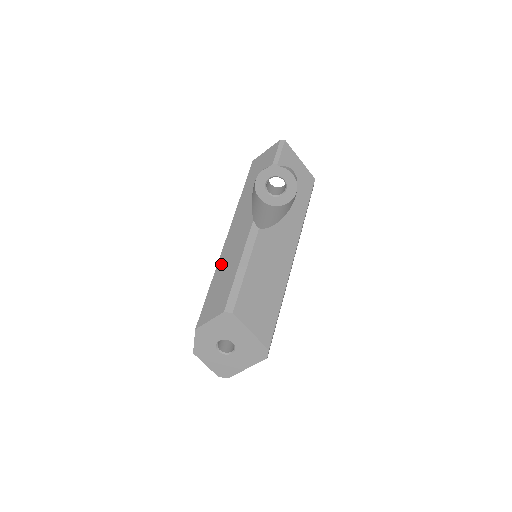
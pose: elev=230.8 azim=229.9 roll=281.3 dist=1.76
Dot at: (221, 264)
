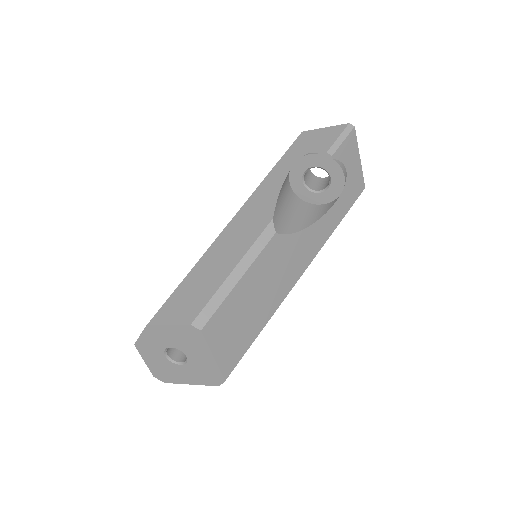
Dot at: (211, 254)
